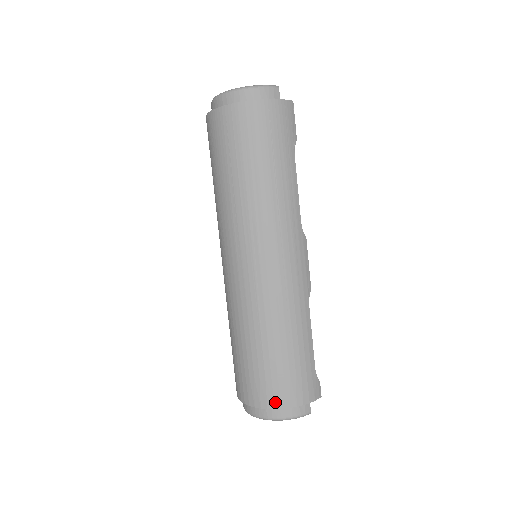
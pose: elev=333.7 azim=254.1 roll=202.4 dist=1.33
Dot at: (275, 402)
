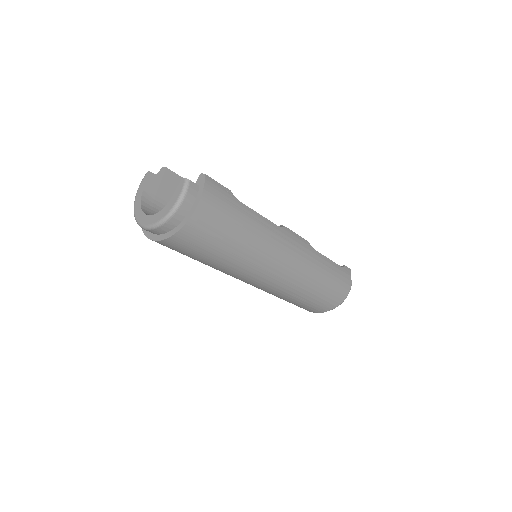
Dot at: (338, 302)
